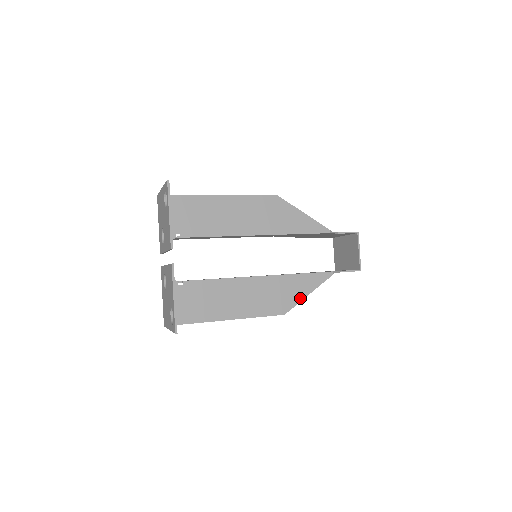
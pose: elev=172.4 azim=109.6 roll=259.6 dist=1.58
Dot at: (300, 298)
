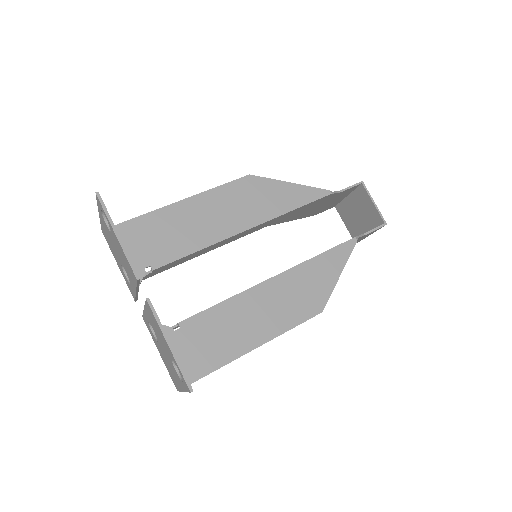
Dot at: (332, 284)
